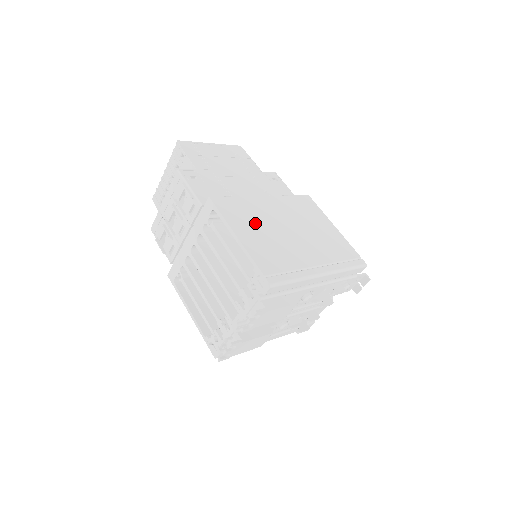
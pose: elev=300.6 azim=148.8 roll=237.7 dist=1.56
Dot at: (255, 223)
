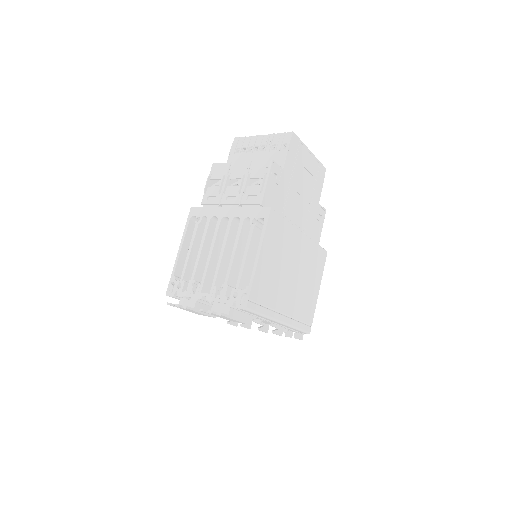
Dot at: (278, 252)
